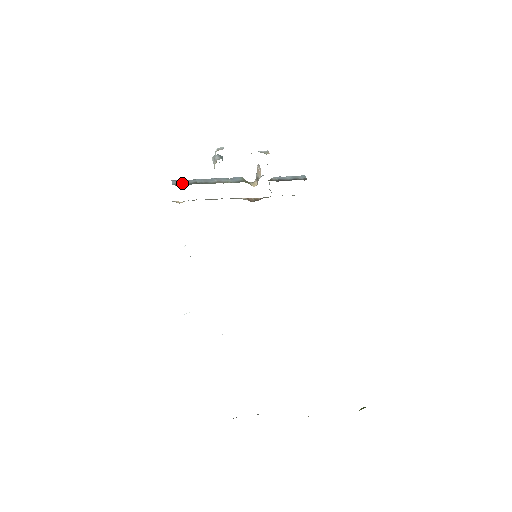
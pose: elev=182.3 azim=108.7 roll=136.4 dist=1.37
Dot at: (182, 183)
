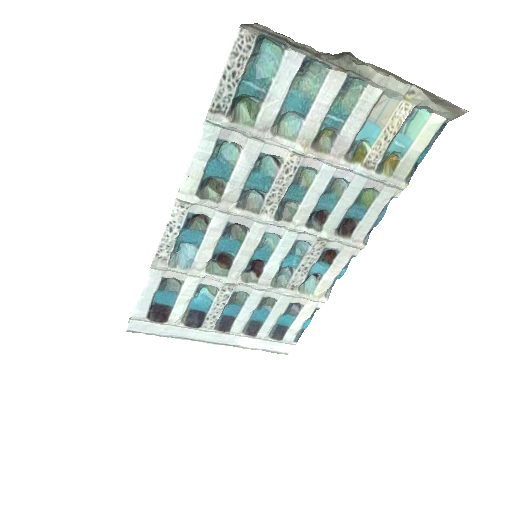
Dot at: occluded
